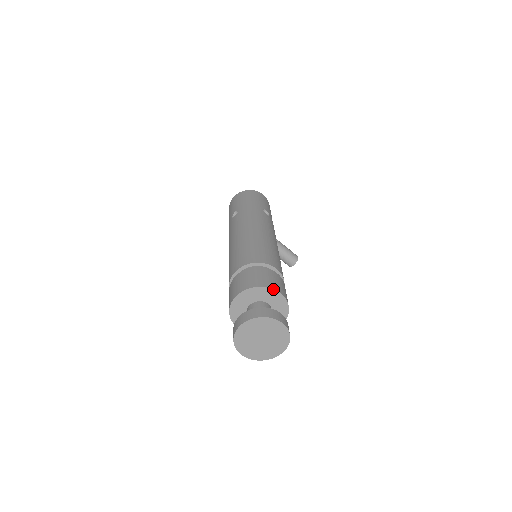
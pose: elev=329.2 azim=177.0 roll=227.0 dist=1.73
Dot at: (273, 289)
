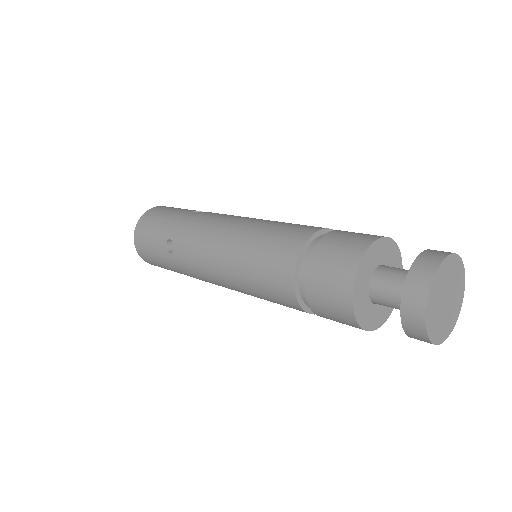
Dot at: (377, 240)
